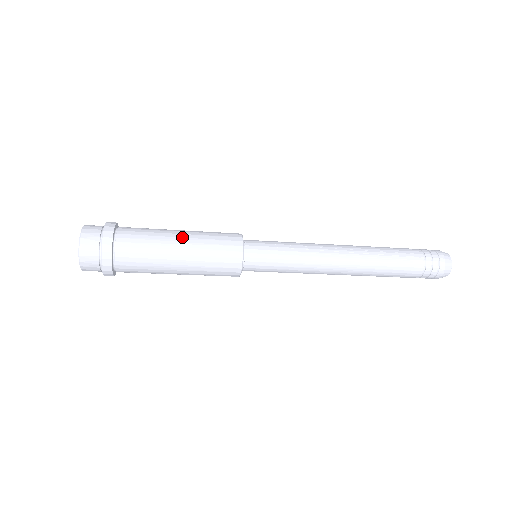
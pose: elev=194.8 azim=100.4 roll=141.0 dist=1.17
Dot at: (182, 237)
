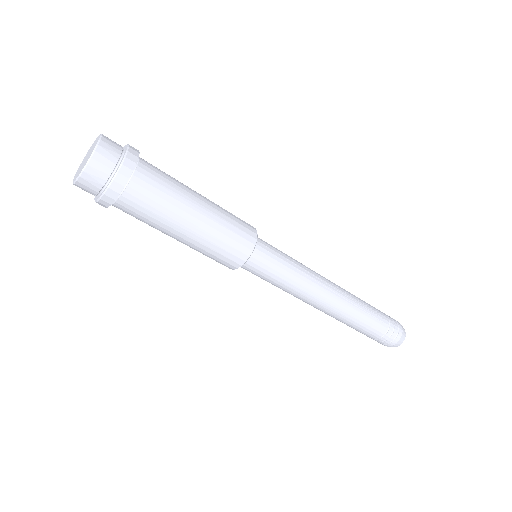
Dot at: (204, 201)
